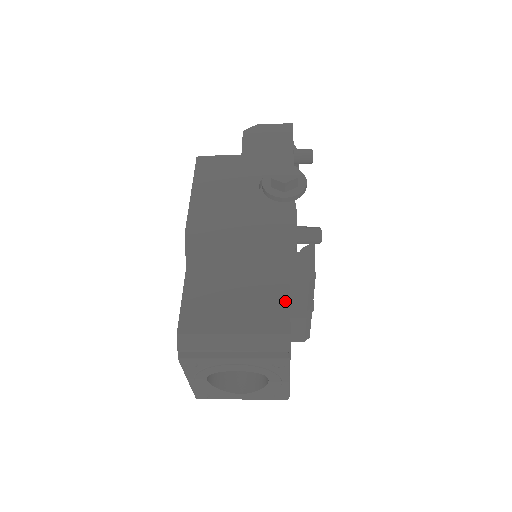
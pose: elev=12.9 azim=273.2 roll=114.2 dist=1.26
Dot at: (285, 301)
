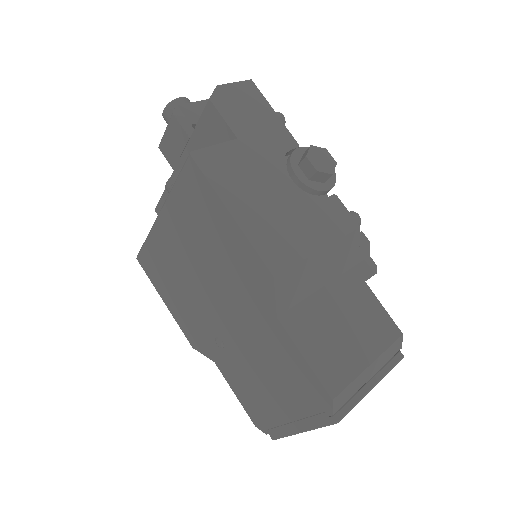
Dot at: (377, 304)
